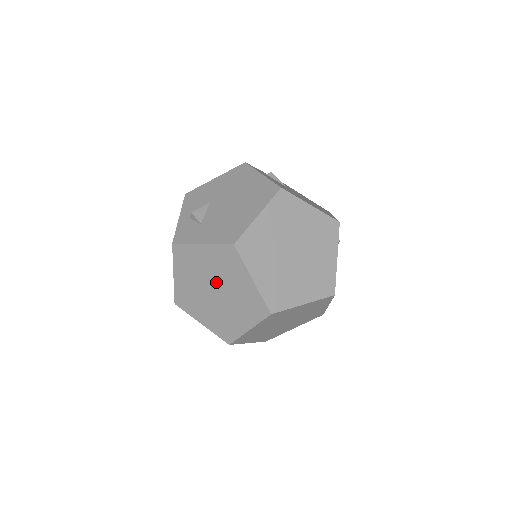
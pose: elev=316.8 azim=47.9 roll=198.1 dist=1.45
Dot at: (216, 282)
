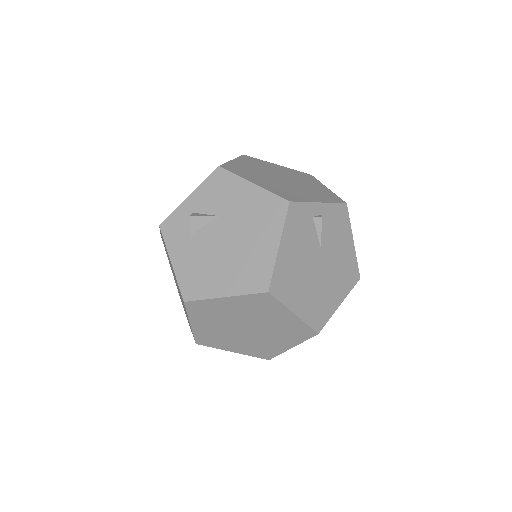
Dot at: (176, 282)
